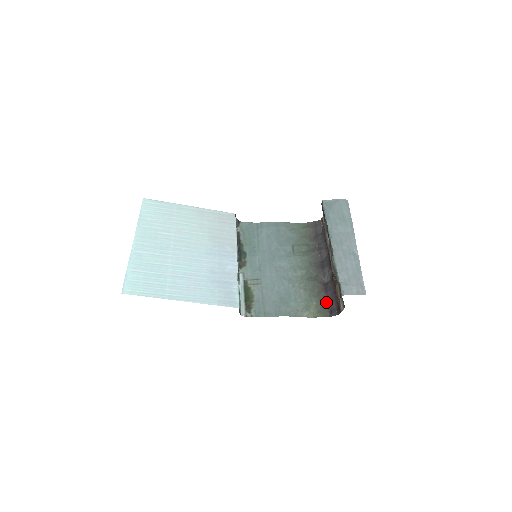
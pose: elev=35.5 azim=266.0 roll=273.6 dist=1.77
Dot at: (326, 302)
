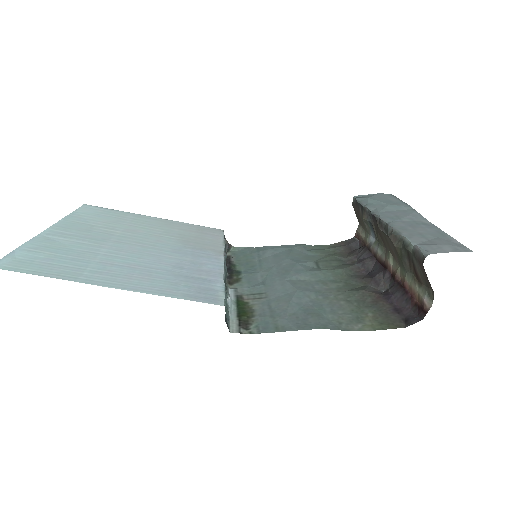
Dot at: (392, 310)
